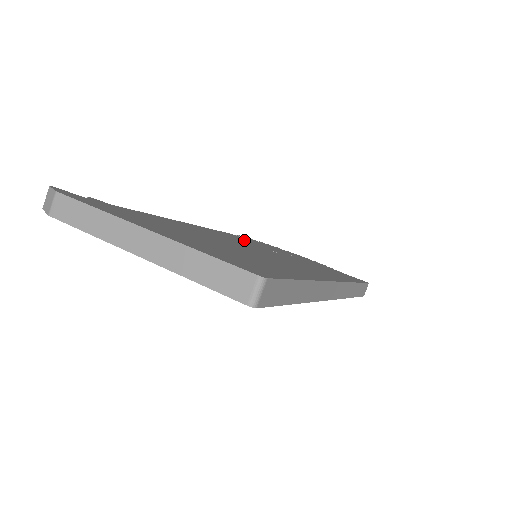
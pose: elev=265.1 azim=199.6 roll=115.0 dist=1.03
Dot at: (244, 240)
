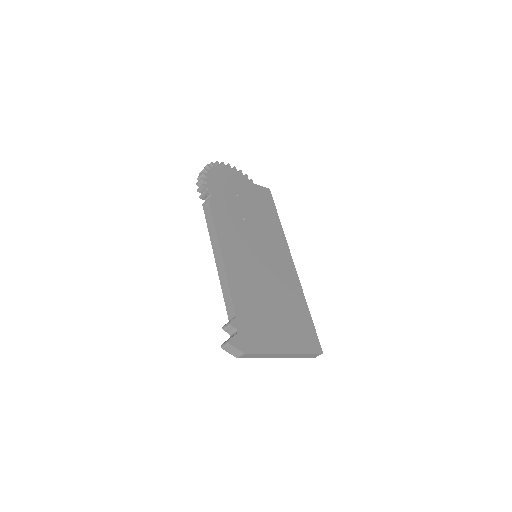
Dot at: (228, 217)
